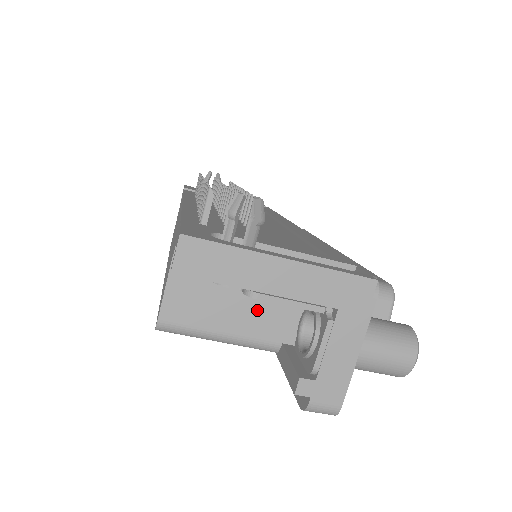
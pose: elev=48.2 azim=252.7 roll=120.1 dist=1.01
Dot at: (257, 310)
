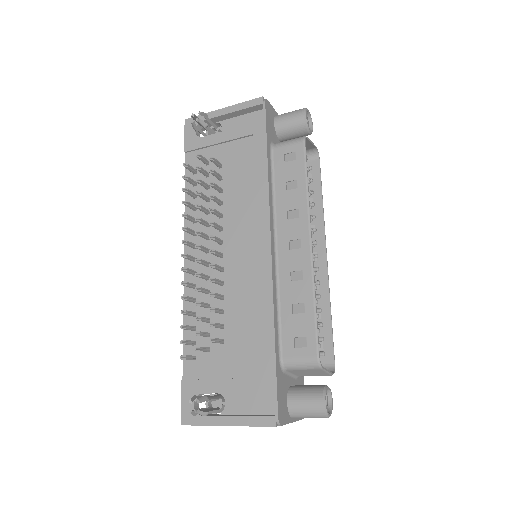
Dot at: occluded
